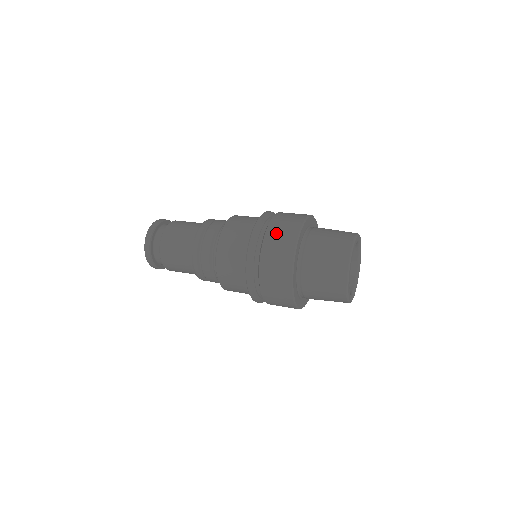
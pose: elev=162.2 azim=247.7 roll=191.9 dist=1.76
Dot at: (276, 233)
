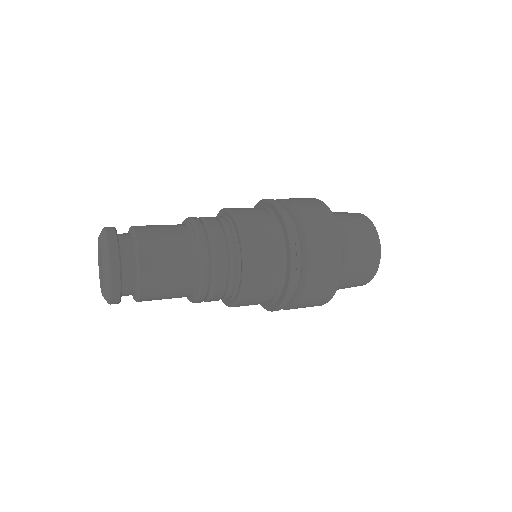
Dot at: (320, 257)
